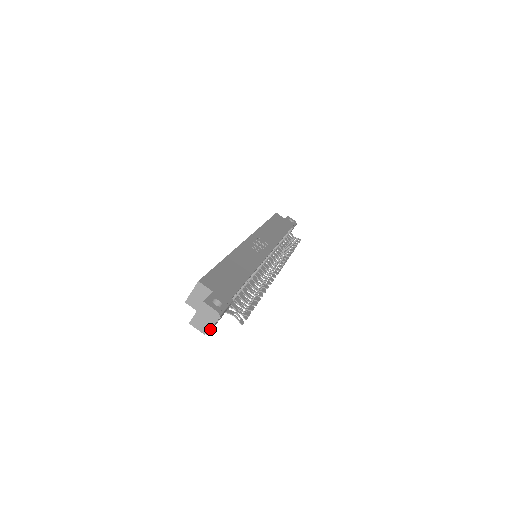
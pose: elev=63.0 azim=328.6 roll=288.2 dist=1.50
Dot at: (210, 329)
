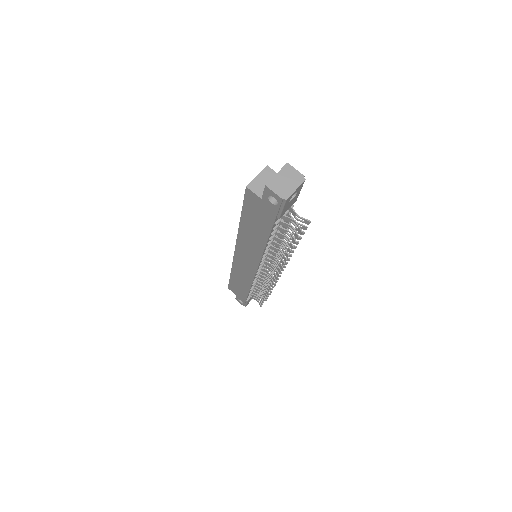
Dot at: (291, 193)
